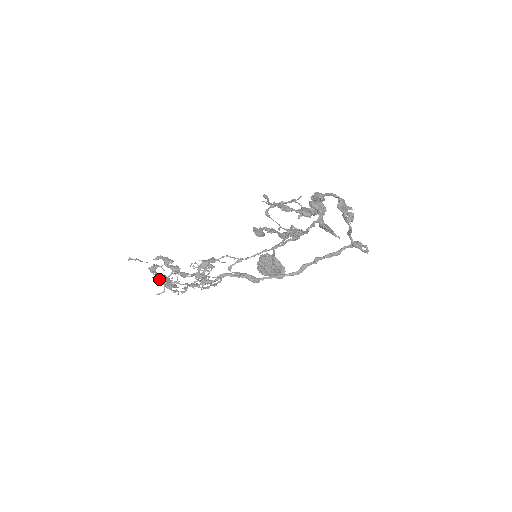
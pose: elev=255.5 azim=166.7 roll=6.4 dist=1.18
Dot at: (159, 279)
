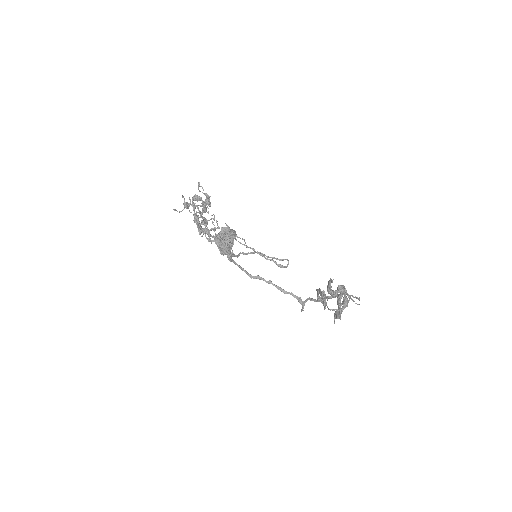
Dot at: (197, 212)
